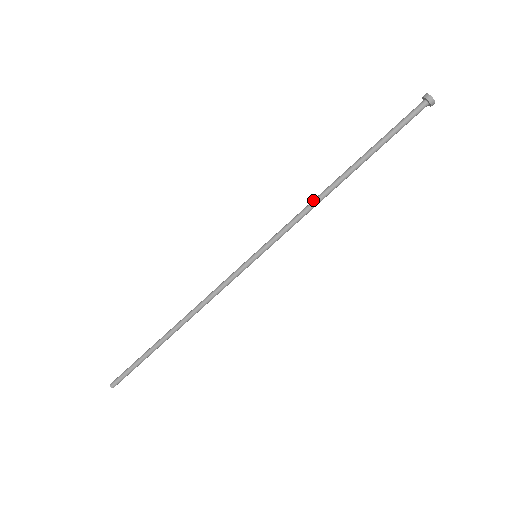
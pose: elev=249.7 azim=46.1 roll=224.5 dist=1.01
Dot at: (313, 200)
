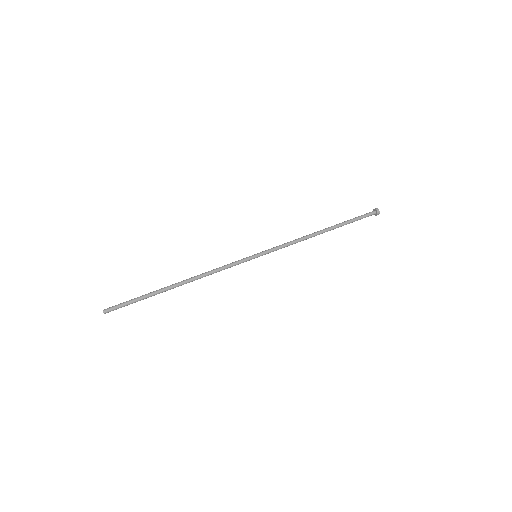
Dot at: (302, 238)
